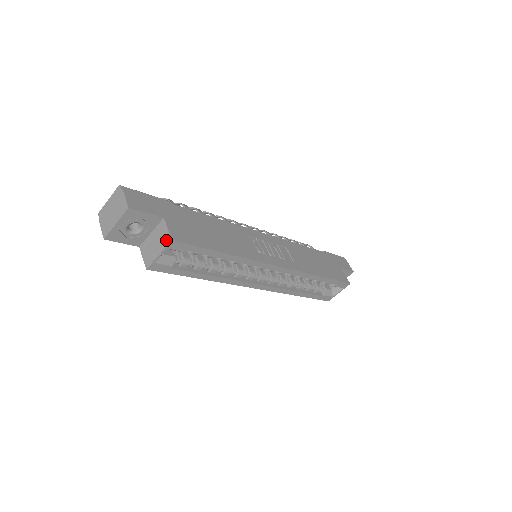
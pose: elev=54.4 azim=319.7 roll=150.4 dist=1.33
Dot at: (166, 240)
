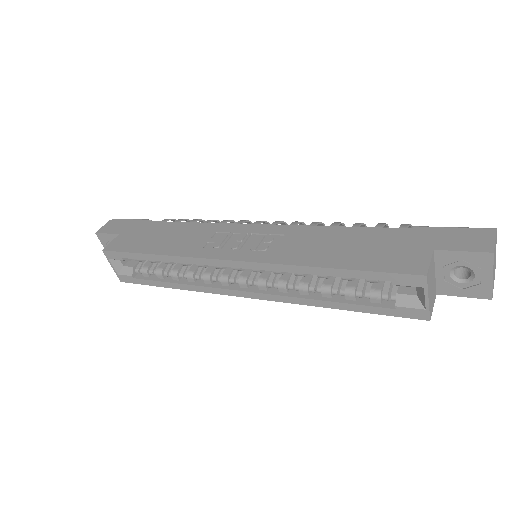
Dot at: occluded
